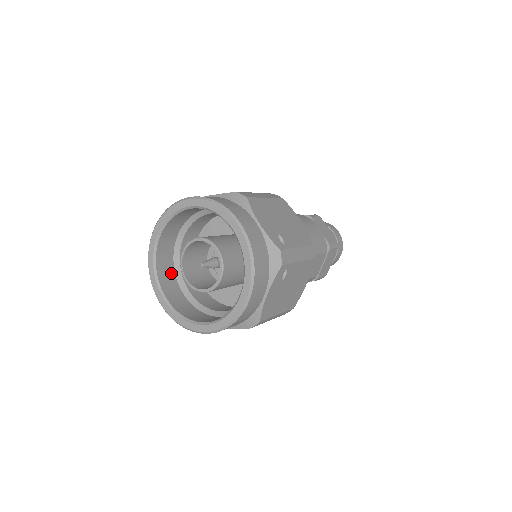
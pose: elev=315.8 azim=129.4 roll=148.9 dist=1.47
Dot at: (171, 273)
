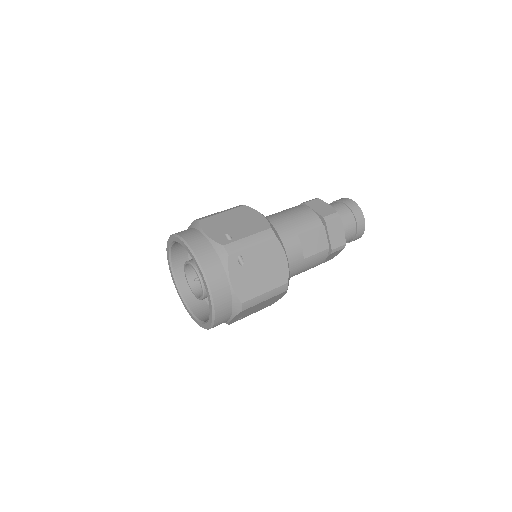
Dot at: occluded
